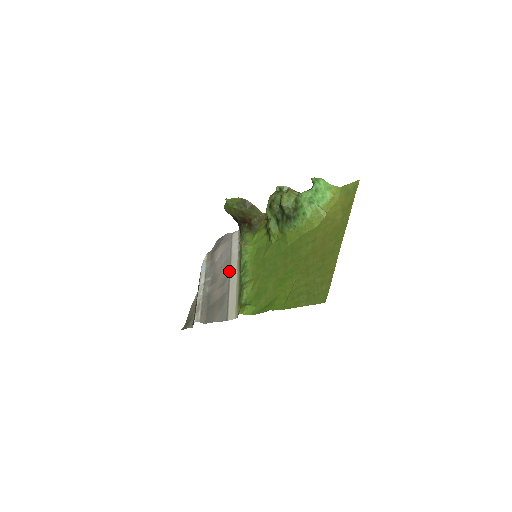
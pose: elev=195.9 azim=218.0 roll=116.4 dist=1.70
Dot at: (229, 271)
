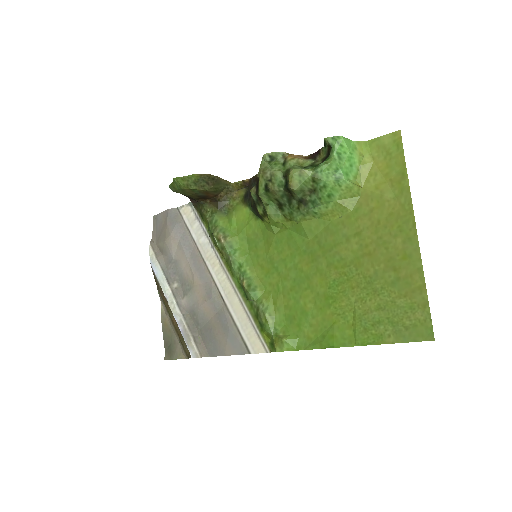
Dot at: (208, 273)
